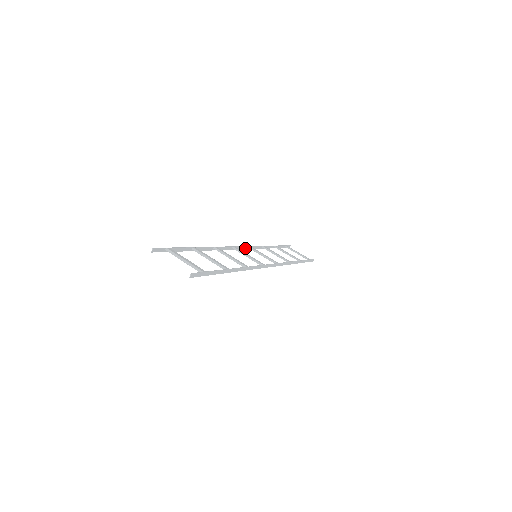
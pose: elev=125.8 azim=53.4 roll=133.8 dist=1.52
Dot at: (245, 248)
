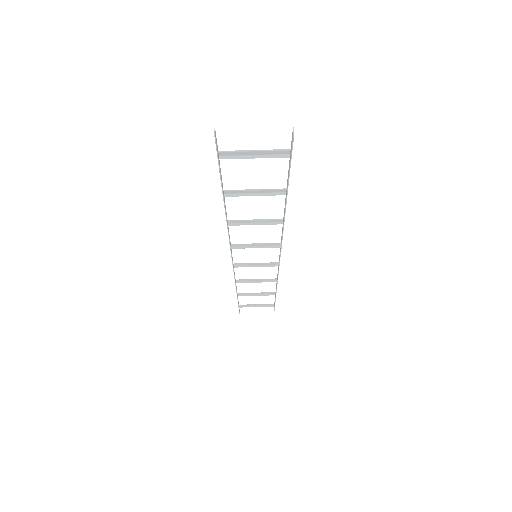
Dot at: (232, 263)
